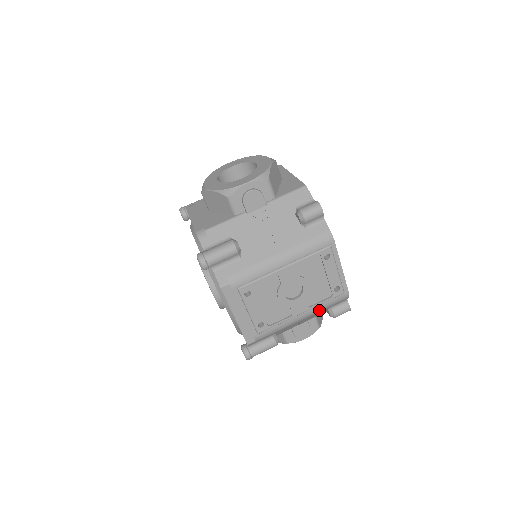
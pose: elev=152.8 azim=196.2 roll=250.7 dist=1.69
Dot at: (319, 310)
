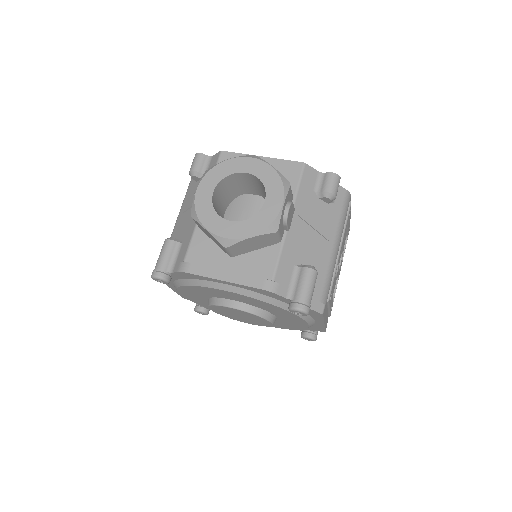
Dot at: occluded
